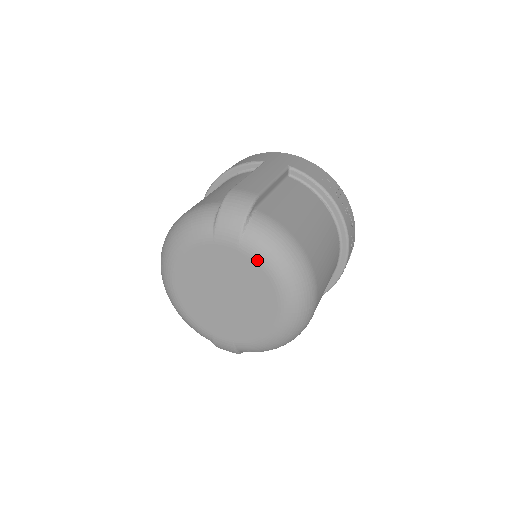
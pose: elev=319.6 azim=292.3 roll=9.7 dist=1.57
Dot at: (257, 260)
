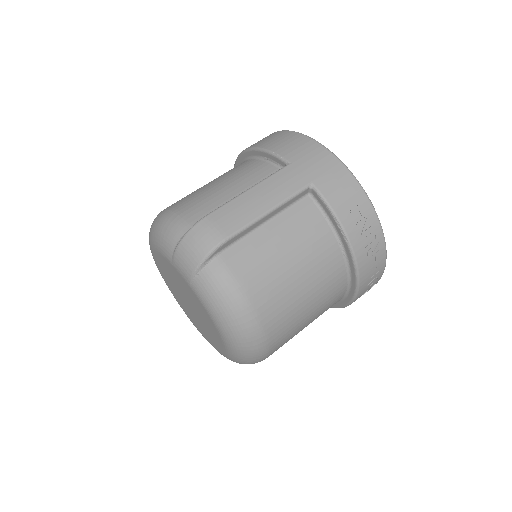
Dot at: (204, 306)
